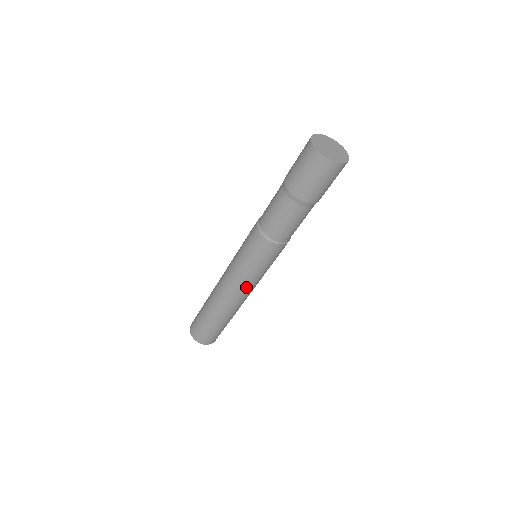
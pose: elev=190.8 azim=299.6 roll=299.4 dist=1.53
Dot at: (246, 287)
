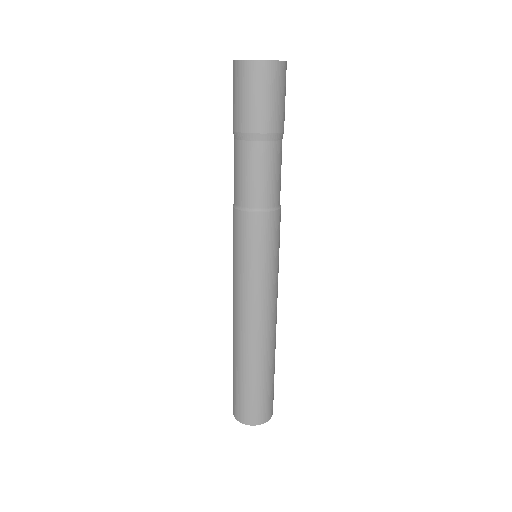
Dot at: (253, 300)
